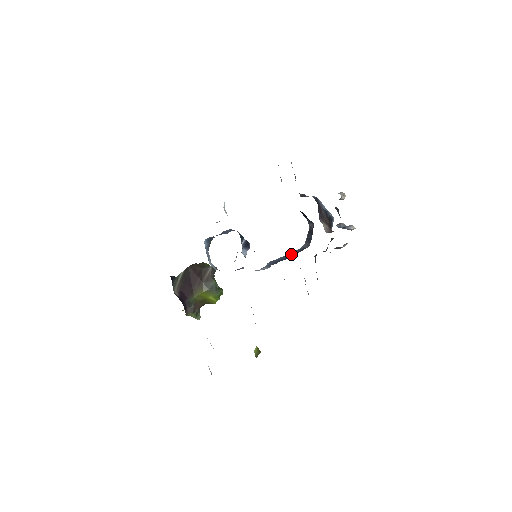
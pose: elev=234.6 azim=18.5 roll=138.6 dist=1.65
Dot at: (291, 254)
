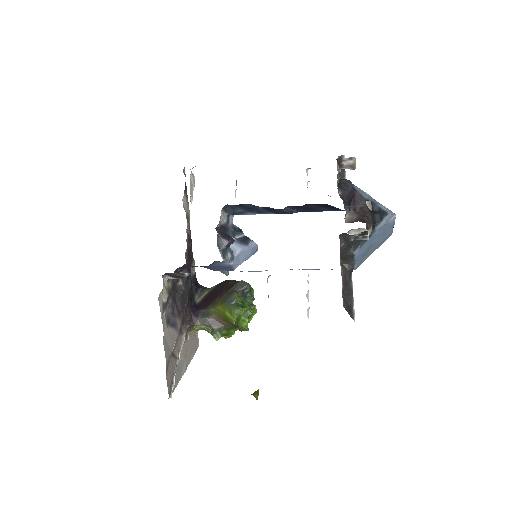
Dot at: occluded
